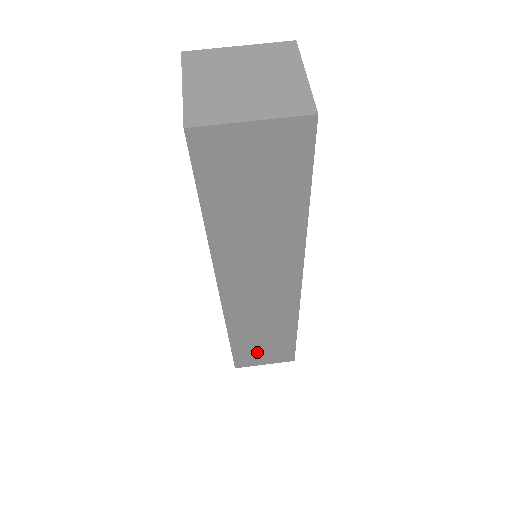
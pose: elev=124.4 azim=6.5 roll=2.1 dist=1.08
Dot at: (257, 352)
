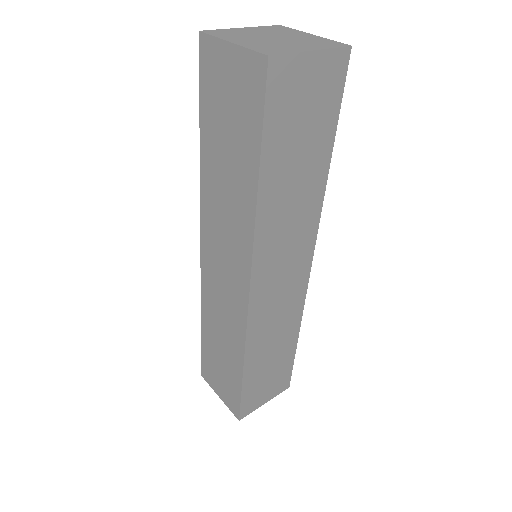
Dot at: (216, 368)
